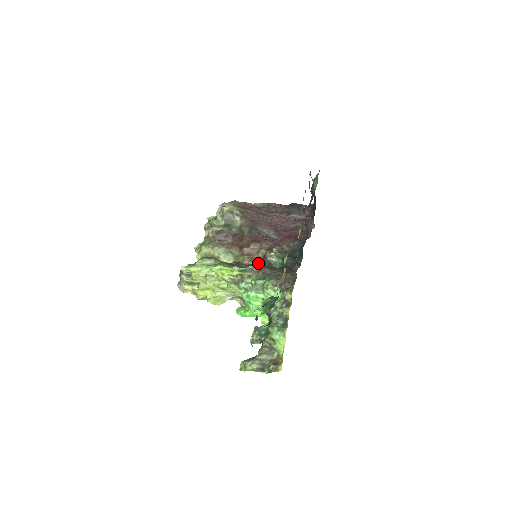
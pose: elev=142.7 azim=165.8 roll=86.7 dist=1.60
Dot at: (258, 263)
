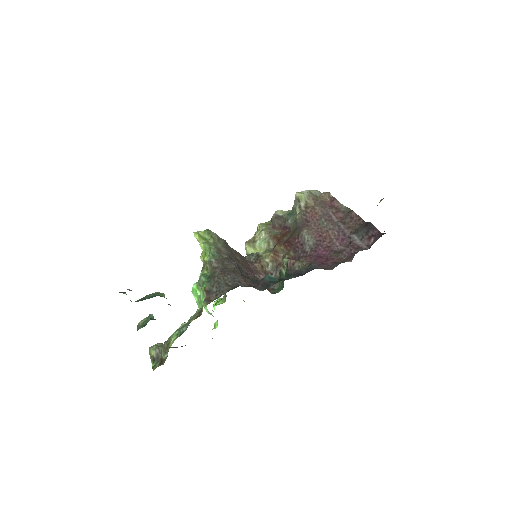
Dot at: (233, 261)
